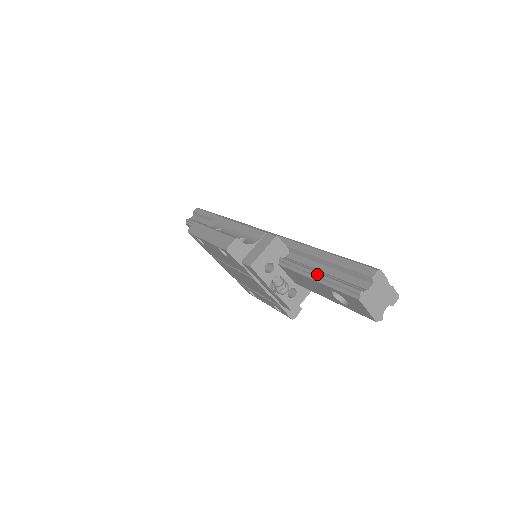
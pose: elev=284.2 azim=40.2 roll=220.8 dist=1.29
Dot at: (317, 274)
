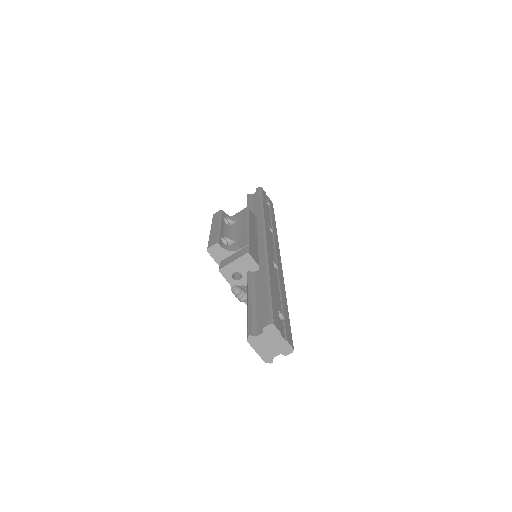
Dot at: (248, 301)
